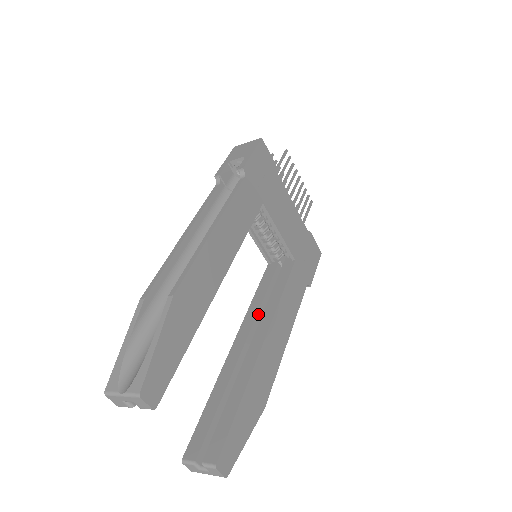
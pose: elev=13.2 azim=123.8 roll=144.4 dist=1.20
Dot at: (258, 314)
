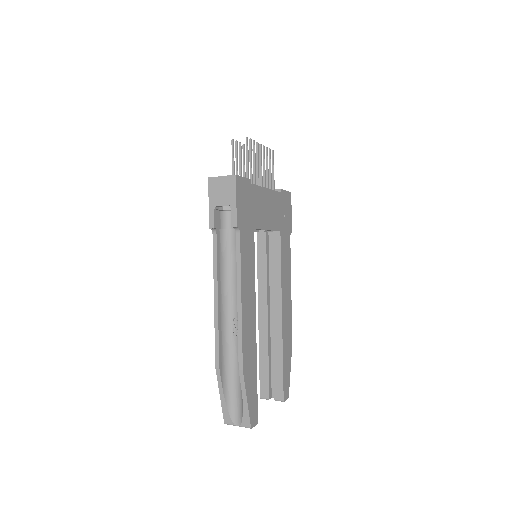
Dot at: (267, 286)
